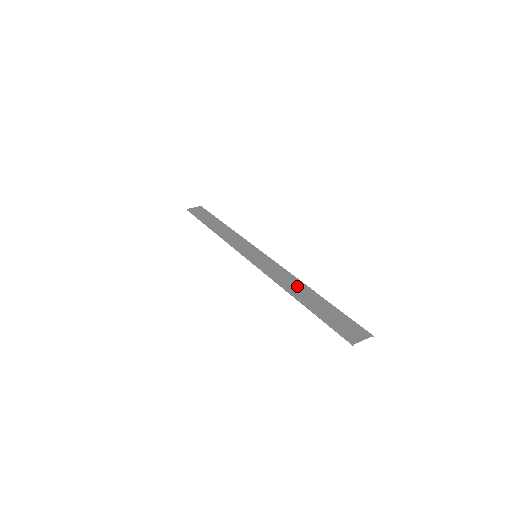
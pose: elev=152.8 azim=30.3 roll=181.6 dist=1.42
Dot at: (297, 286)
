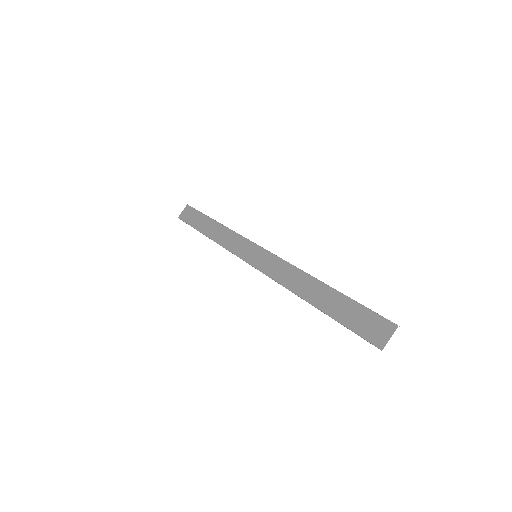
Dot at: (305, 284)
